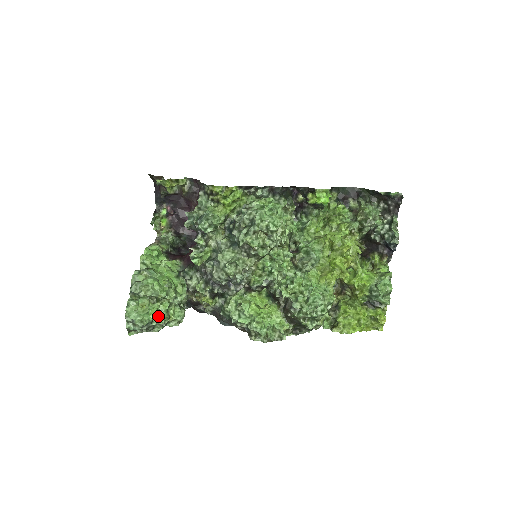
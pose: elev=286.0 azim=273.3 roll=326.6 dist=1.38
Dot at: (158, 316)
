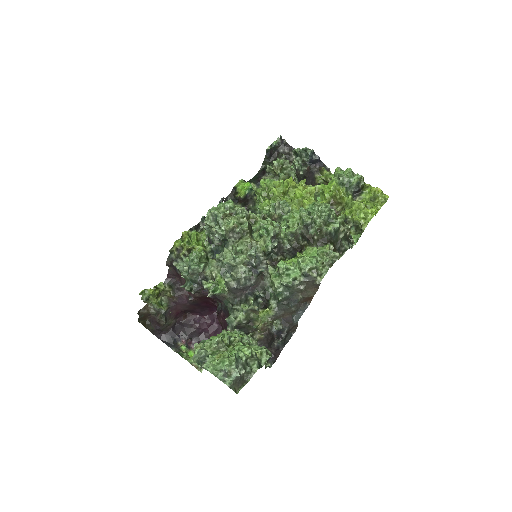
Dot at: (240, 352)
